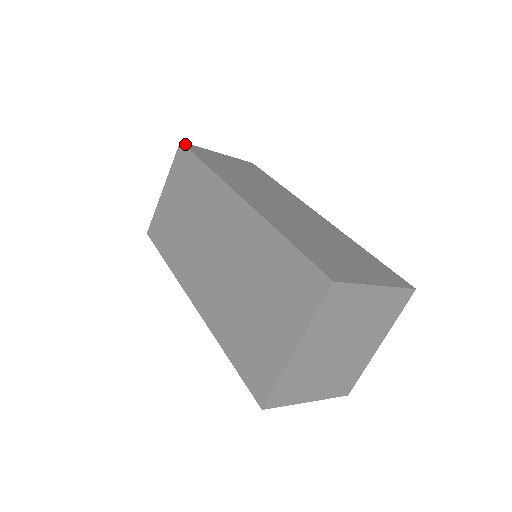
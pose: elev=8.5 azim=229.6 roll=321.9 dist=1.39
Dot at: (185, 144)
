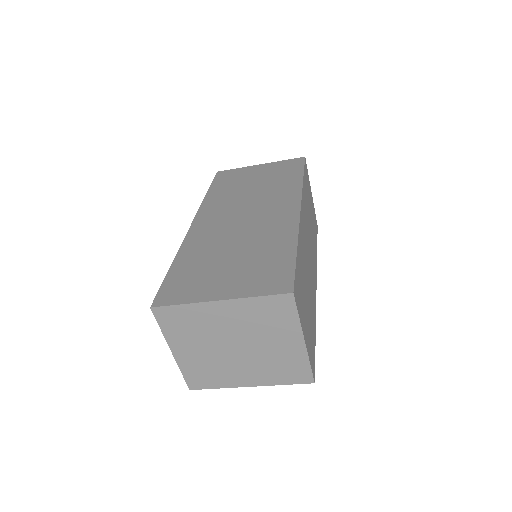
Dot at: occluded
